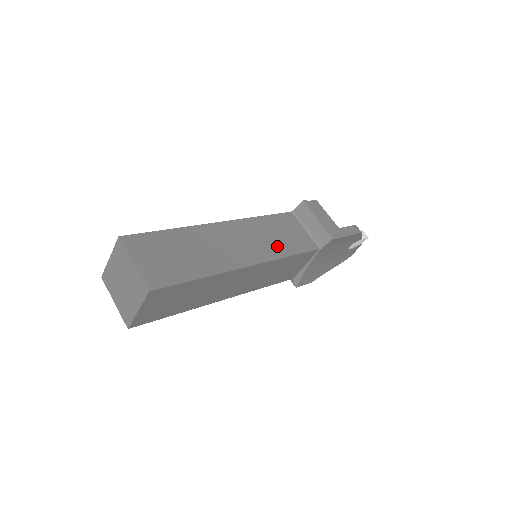
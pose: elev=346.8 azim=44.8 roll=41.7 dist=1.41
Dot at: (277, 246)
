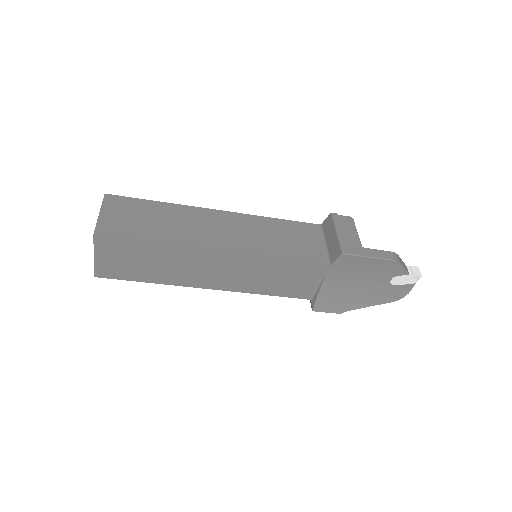
Dot at: (270, 245)
